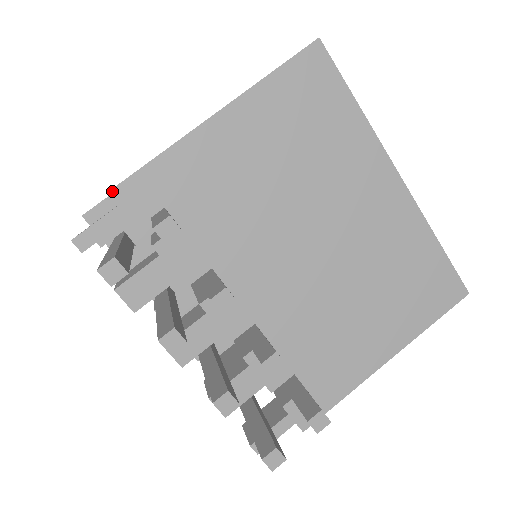
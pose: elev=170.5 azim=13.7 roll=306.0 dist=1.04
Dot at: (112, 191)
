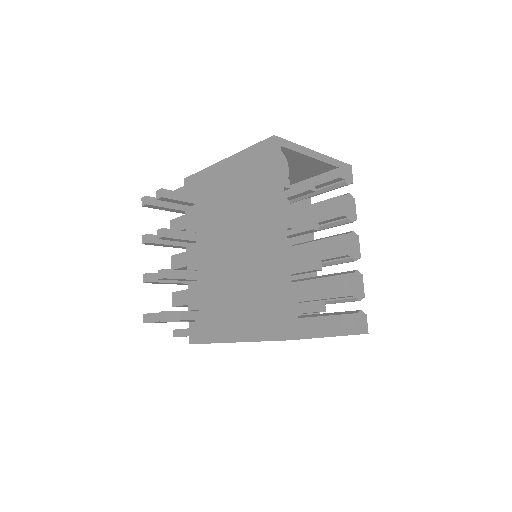
Dot at: (185, 179)
